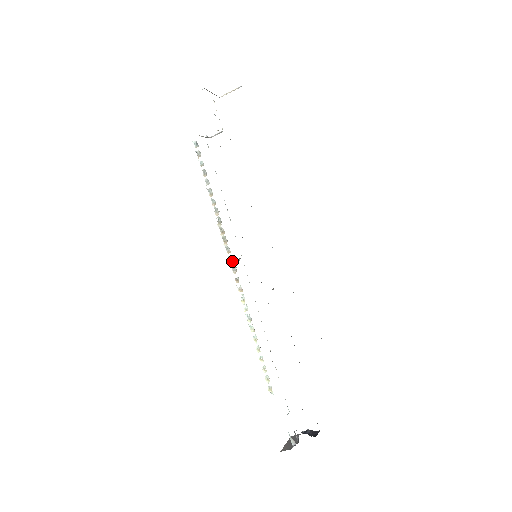
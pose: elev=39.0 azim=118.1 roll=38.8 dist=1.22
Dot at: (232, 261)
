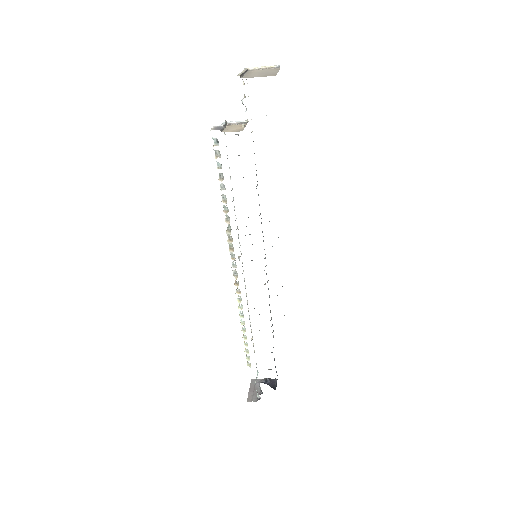
Dot at: (235, 267)
